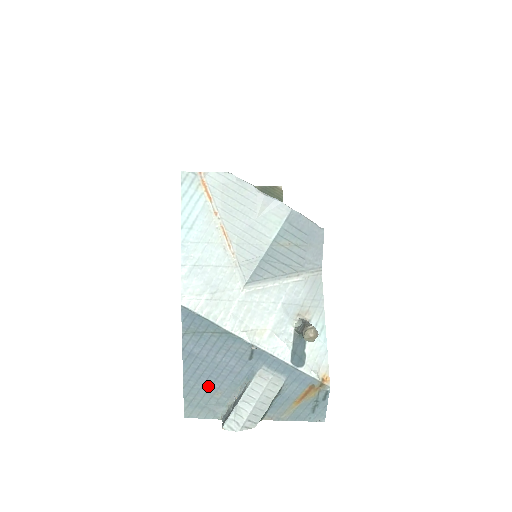
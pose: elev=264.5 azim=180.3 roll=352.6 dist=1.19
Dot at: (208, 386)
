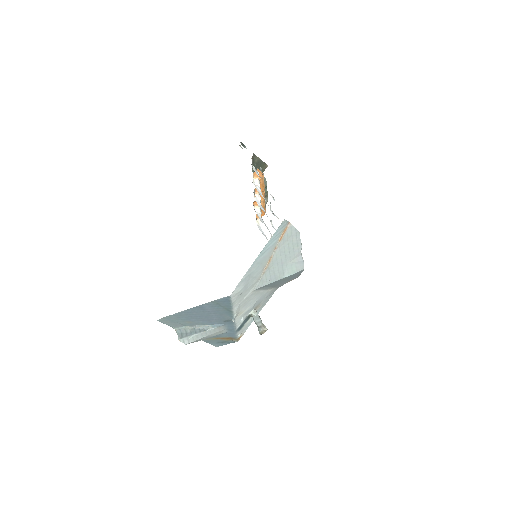
Dot at: (189, 318)
